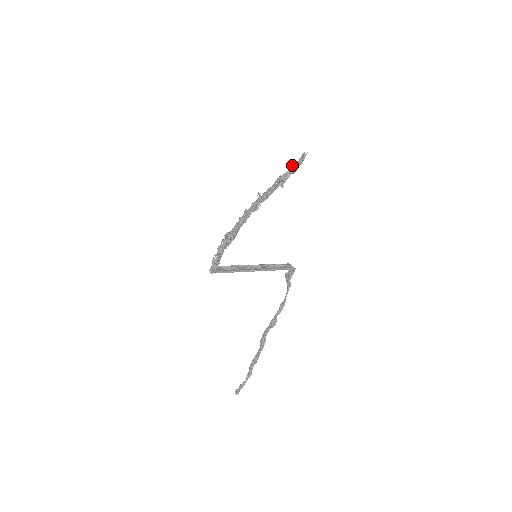
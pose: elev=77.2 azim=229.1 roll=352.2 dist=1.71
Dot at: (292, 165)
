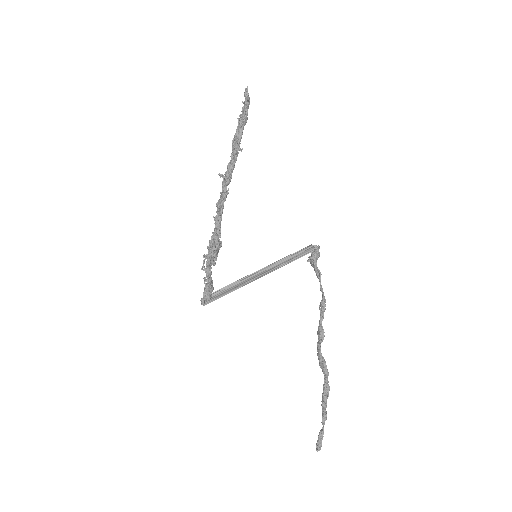
Dot at: (239, 116)
